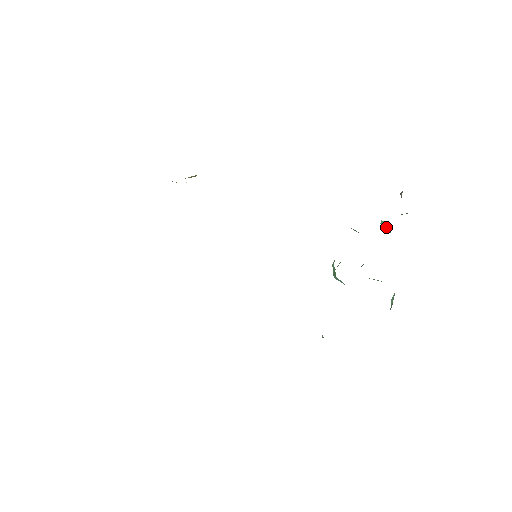
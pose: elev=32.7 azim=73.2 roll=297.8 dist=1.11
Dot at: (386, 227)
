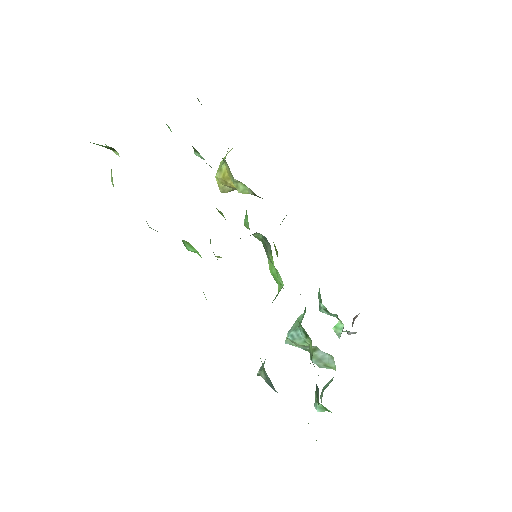
Dot at: (338, 331)
